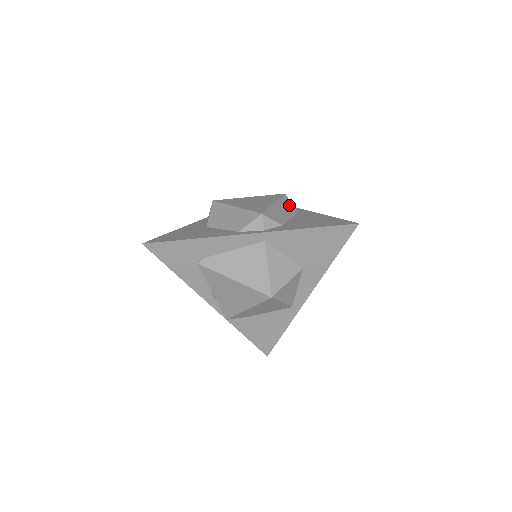
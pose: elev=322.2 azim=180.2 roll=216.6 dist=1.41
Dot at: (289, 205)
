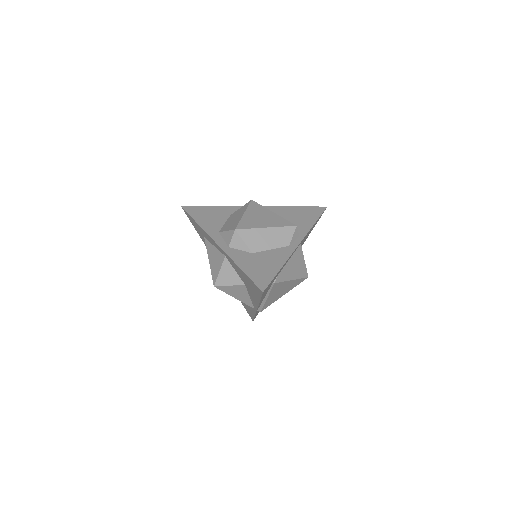
Dot at: occluded
